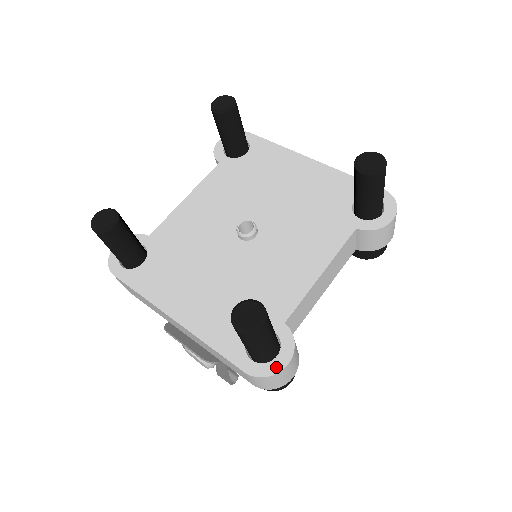
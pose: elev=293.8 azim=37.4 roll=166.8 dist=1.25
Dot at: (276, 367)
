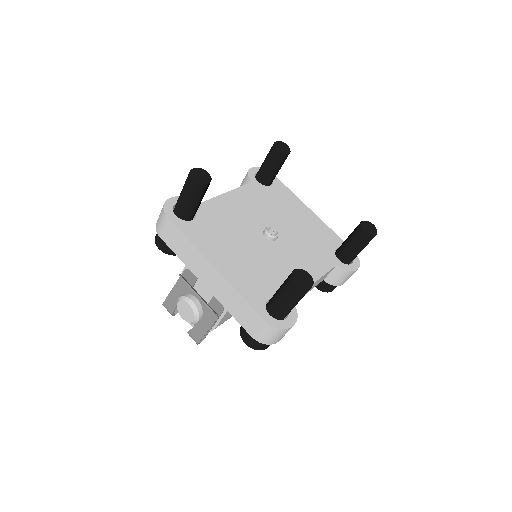
Dot at: (286, 325)
